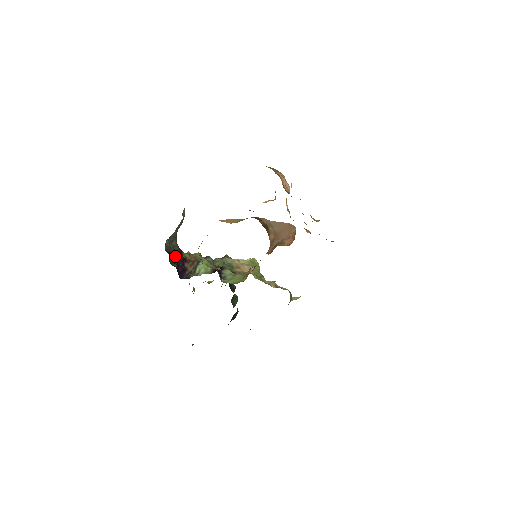
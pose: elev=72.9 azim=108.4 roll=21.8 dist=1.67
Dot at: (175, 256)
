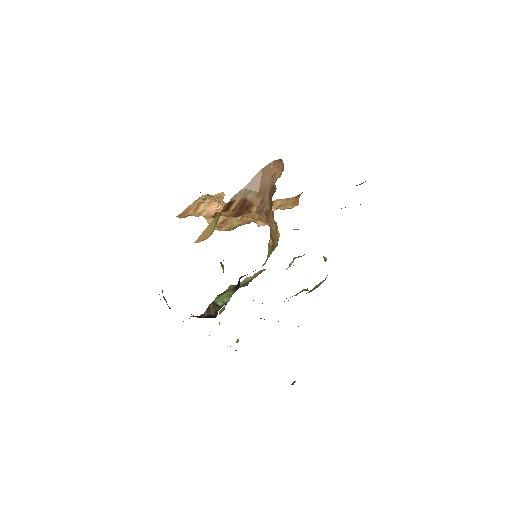
Dot at: occluded
